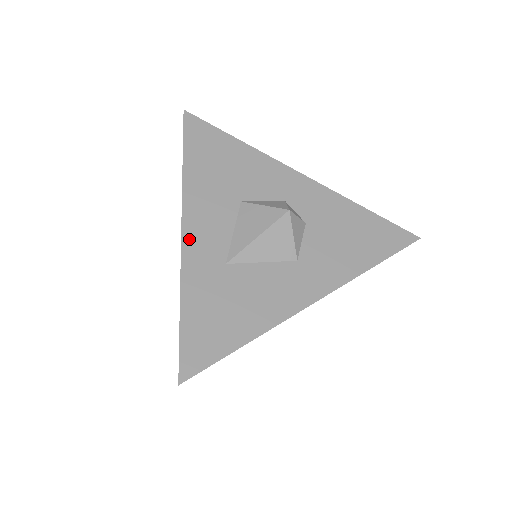
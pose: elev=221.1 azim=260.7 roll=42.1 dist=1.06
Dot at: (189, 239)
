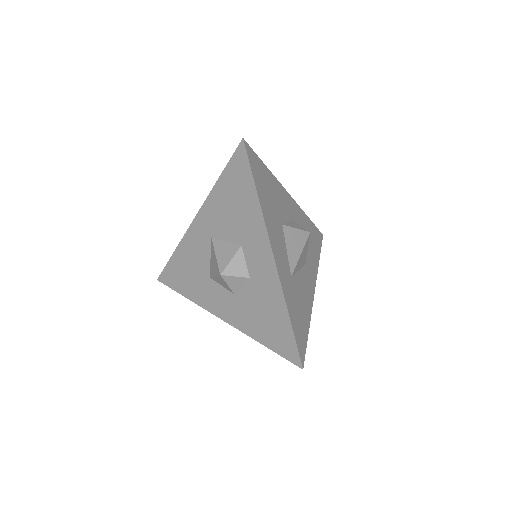
Dot at: (278, 263)
